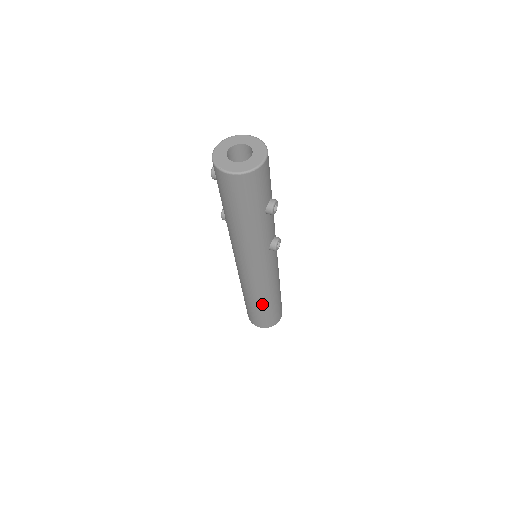
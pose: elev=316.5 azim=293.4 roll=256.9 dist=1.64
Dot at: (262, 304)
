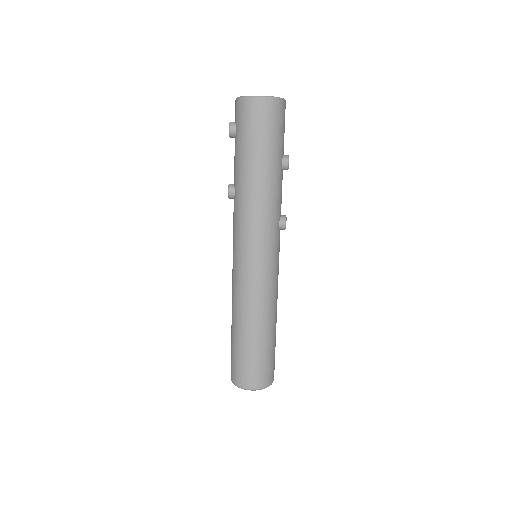
Dot at: (263, 328)
